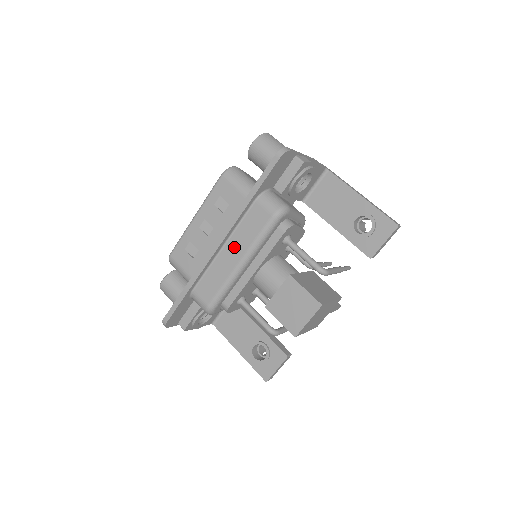
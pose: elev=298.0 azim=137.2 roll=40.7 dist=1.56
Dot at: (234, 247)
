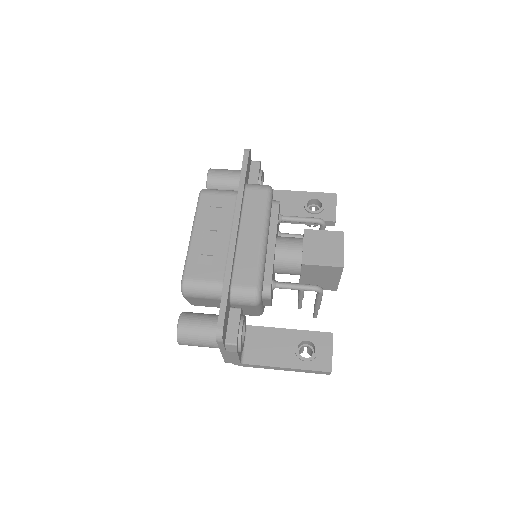
Dot at: (249, 227)
